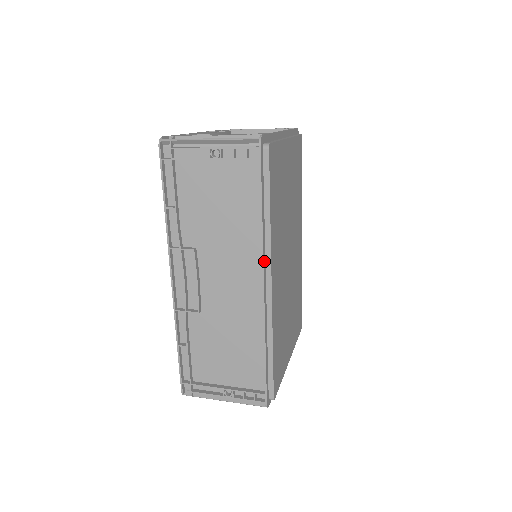
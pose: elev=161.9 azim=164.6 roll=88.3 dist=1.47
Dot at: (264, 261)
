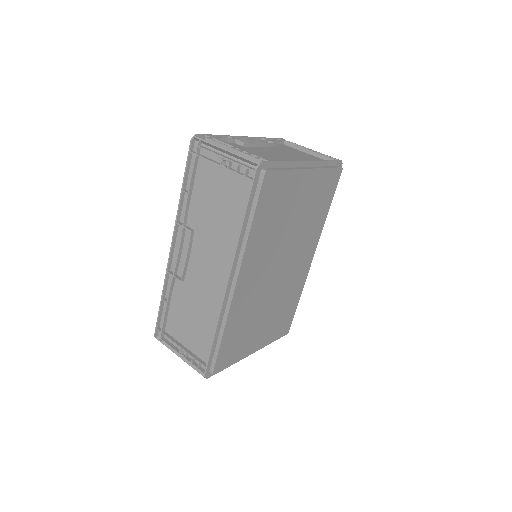
Dot at: (235, 263)
